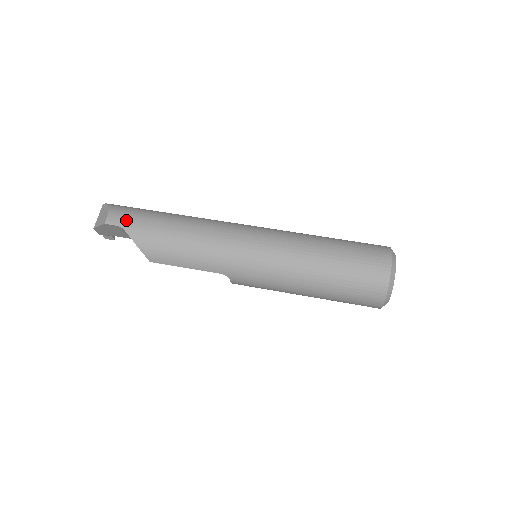
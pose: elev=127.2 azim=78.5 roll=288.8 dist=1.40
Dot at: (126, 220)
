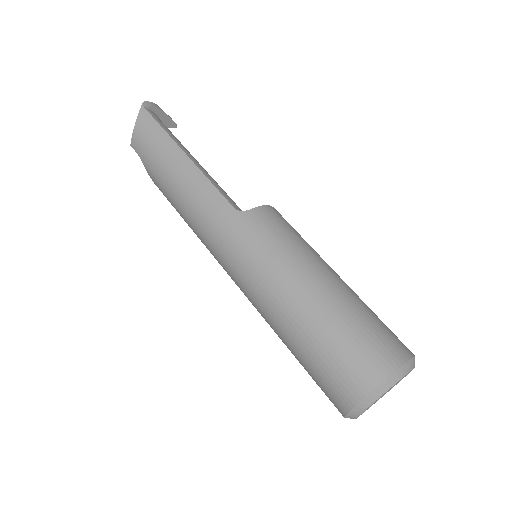
Dot at: (143, 152)
